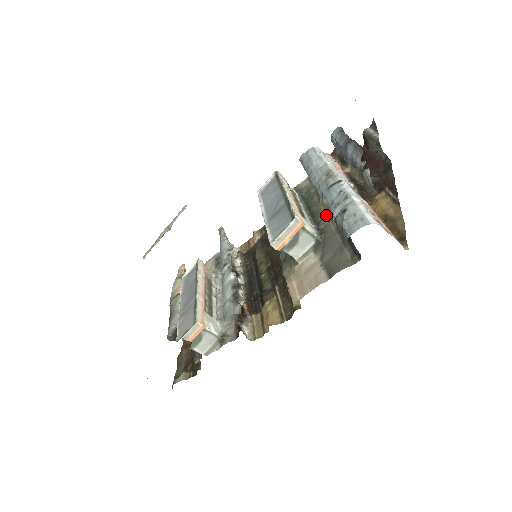
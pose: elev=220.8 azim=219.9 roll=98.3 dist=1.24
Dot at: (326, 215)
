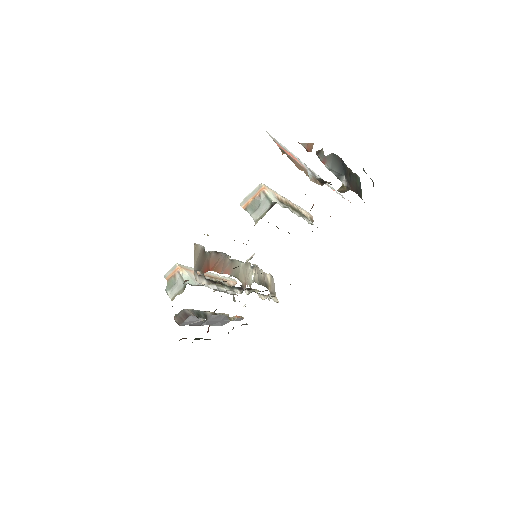
Dot at: occluded
